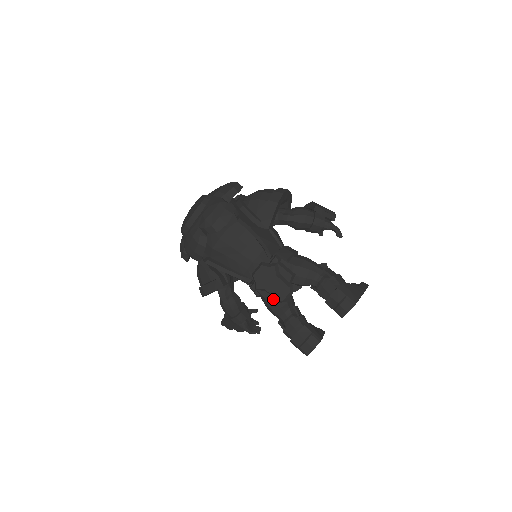
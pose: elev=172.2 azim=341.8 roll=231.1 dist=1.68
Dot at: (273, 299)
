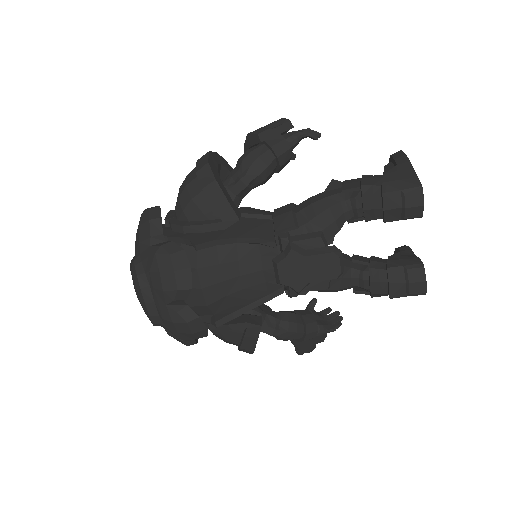
Dot at: (328, 282)
